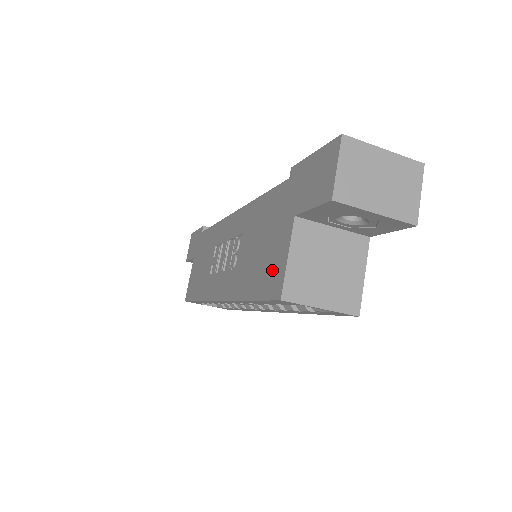
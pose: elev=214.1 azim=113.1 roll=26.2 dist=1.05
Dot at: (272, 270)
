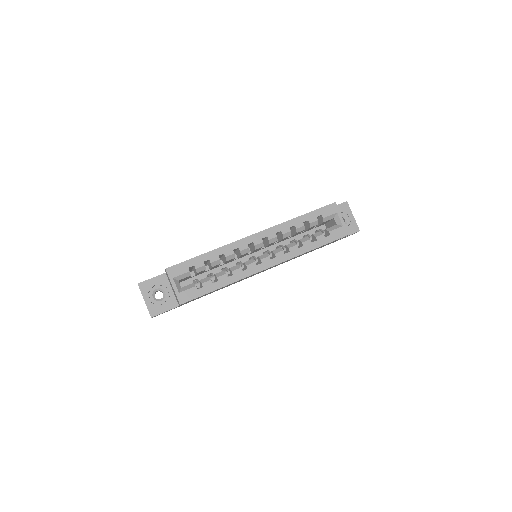
Dot at: occluded
